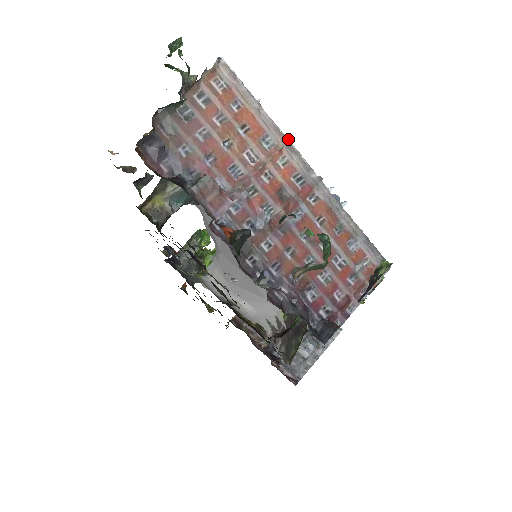
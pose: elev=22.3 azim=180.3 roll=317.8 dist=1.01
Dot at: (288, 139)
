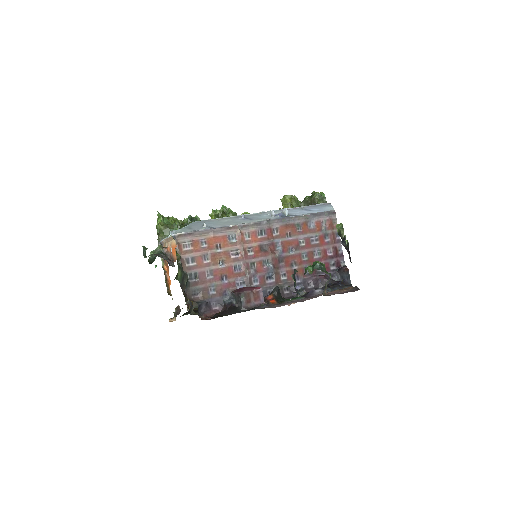
Dot at: (238, 225)
